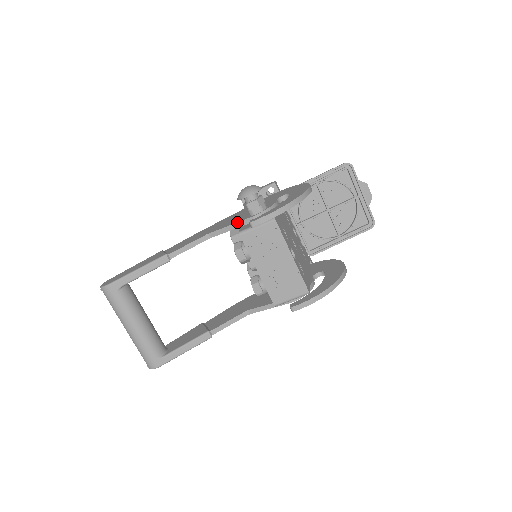
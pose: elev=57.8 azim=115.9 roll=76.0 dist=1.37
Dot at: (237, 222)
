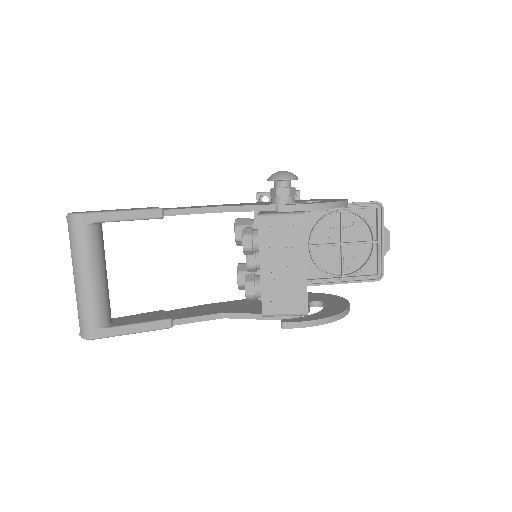
Dot at: occluded
